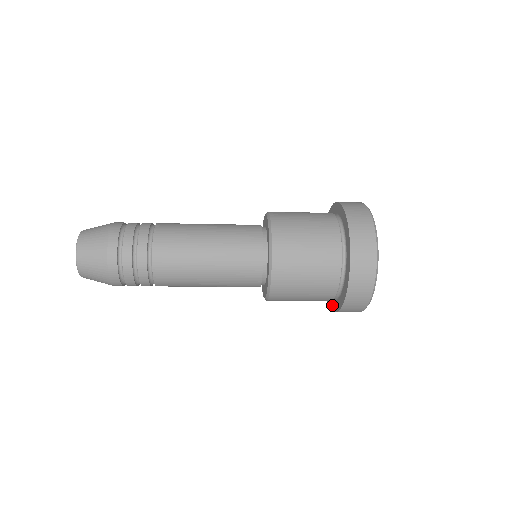
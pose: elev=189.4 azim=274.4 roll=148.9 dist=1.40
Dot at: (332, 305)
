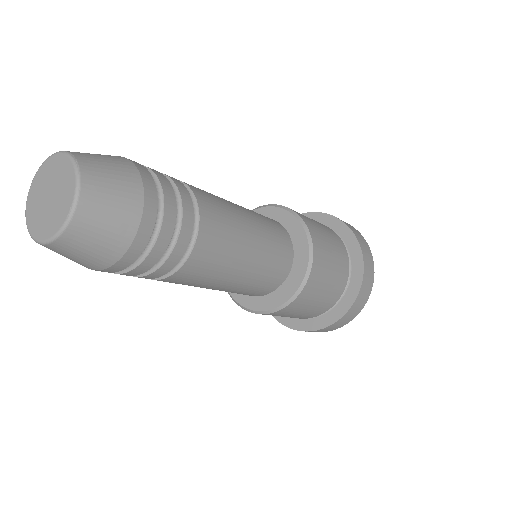
Dot at: (325, 321)
